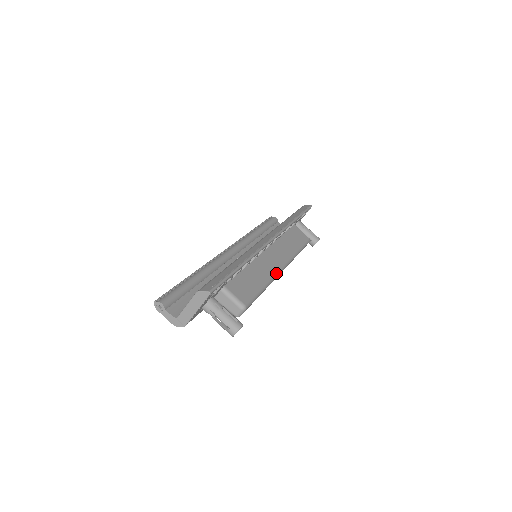
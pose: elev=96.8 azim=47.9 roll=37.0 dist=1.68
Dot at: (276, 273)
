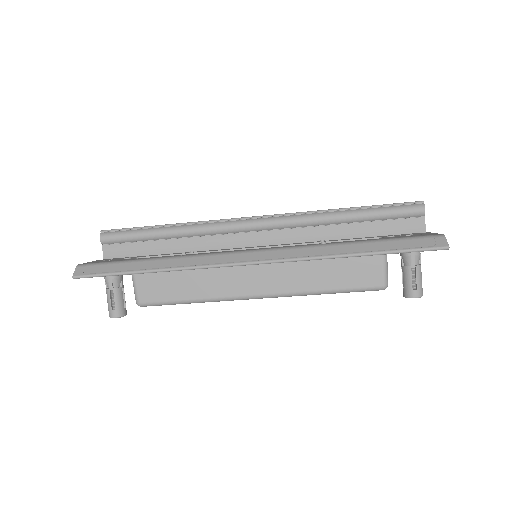
Dot at: (233, 297)
